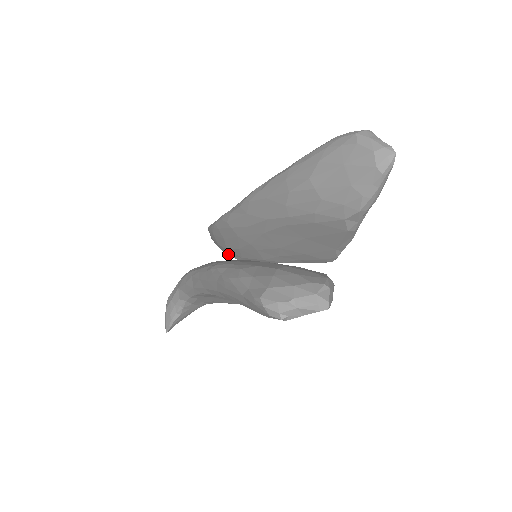
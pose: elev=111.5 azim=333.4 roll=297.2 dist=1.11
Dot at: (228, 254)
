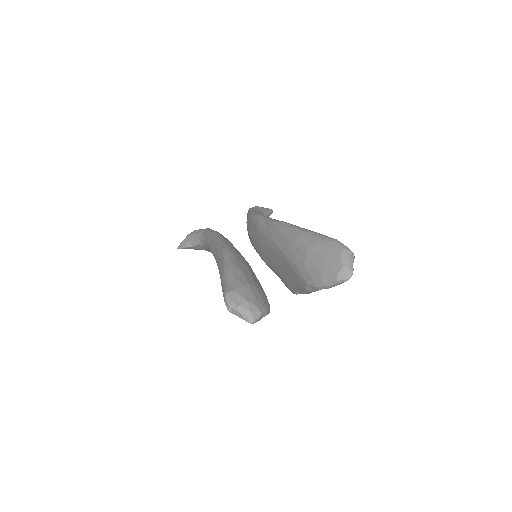
Dot at: occluded
